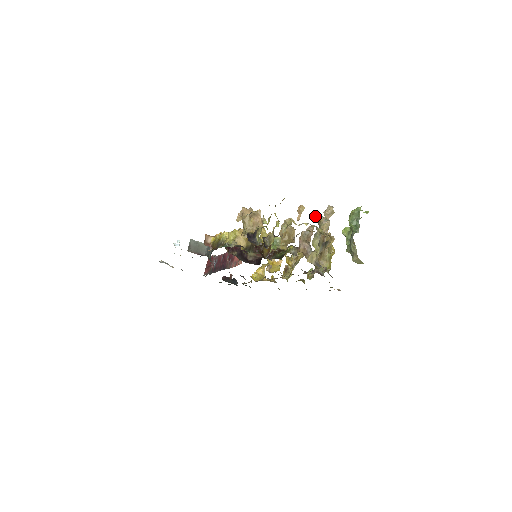
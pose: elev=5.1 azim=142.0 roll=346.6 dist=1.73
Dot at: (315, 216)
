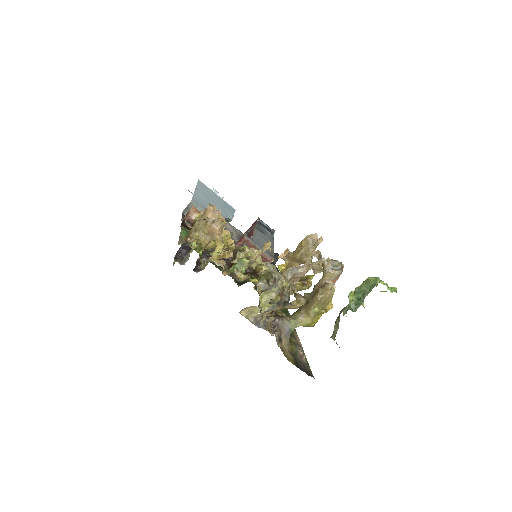
Dot at: (321, 256)
